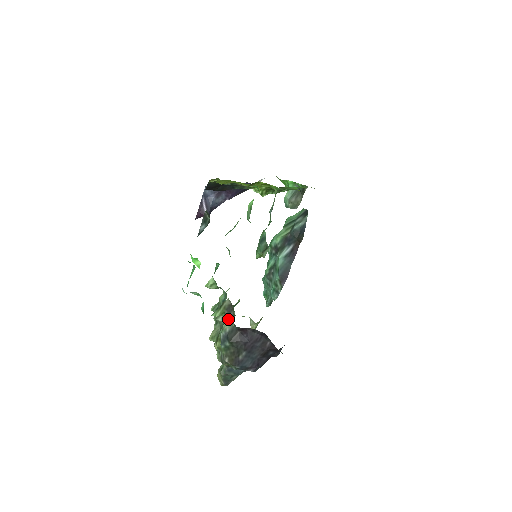
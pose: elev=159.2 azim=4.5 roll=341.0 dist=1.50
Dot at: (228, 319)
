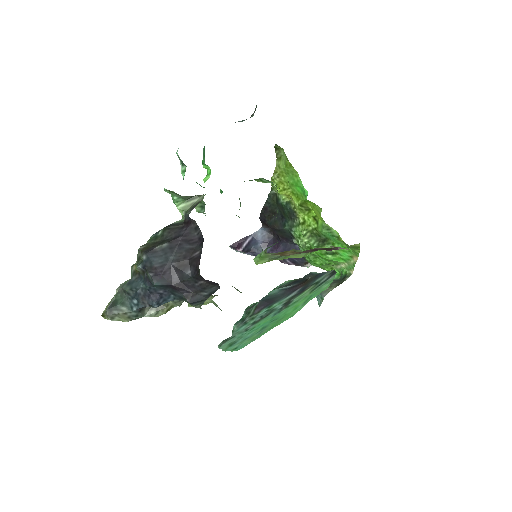
Dot at: (184, 218)
